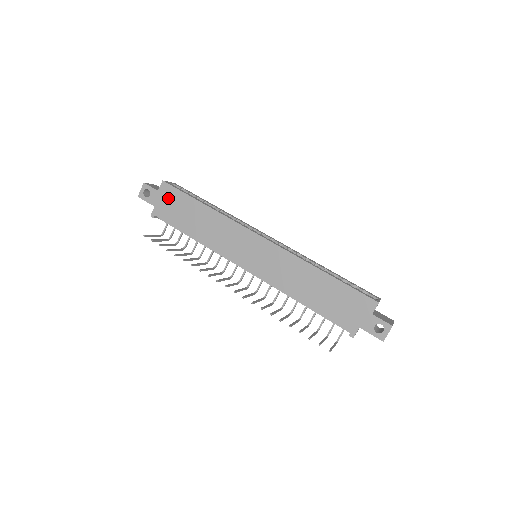
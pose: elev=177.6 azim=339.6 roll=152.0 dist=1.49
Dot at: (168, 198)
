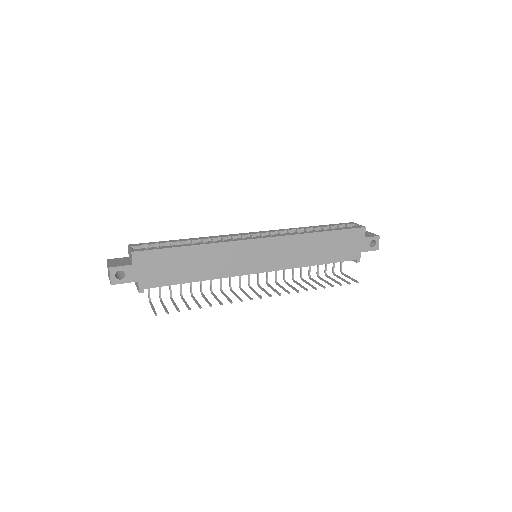
Dot at: (149, 264)
